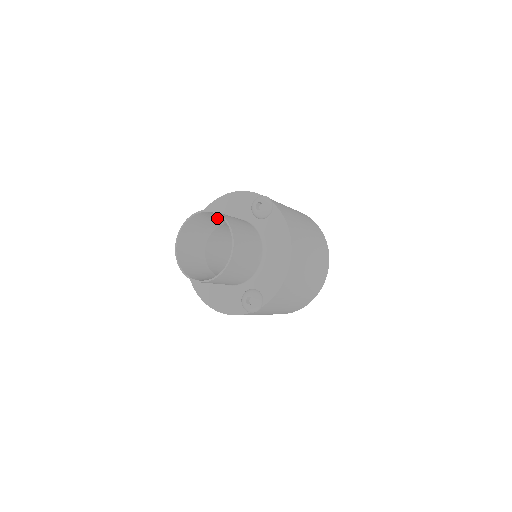
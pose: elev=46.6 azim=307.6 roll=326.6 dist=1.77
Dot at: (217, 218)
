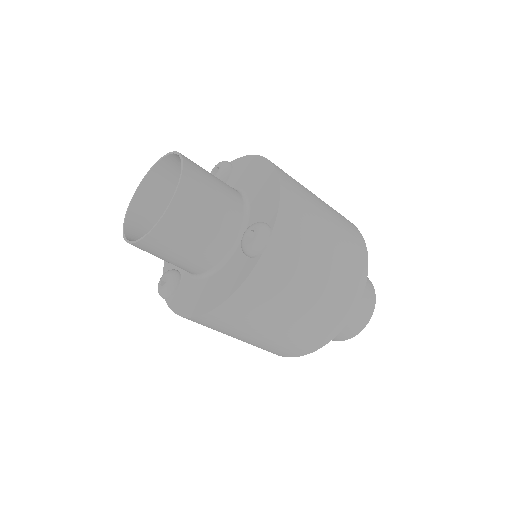
Dot at: (168, 194)
